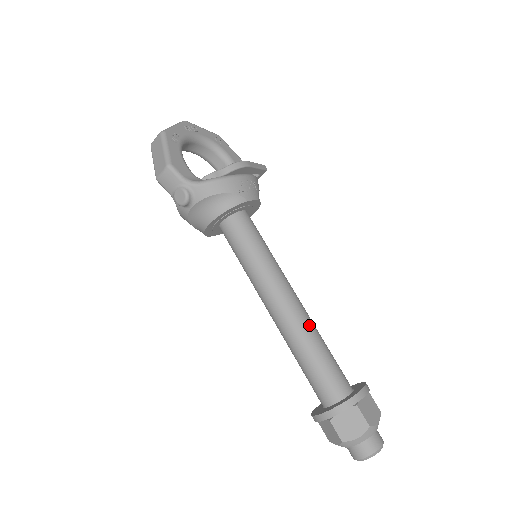
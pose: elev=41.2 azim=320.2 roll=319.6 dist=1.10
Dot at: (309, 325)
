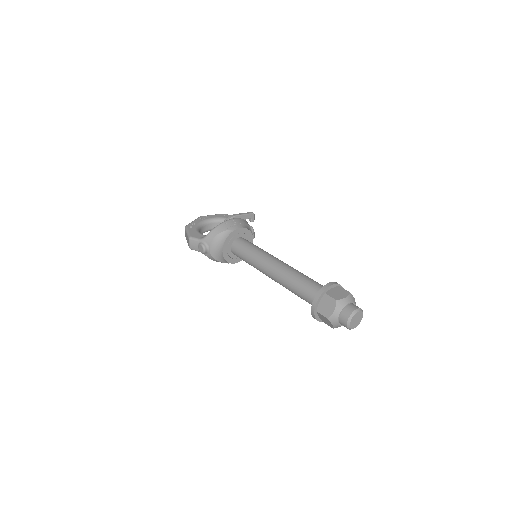
Dot at: (290, 271)
